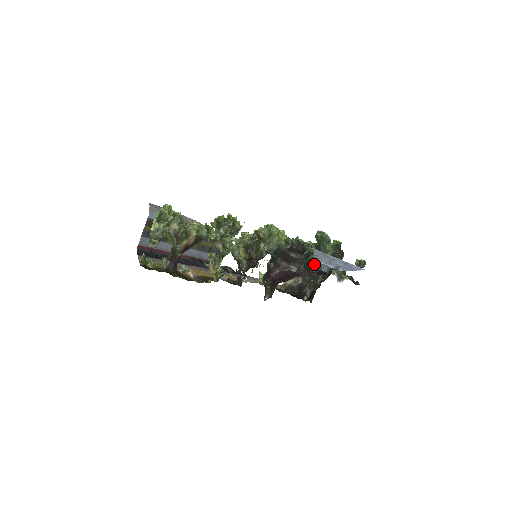
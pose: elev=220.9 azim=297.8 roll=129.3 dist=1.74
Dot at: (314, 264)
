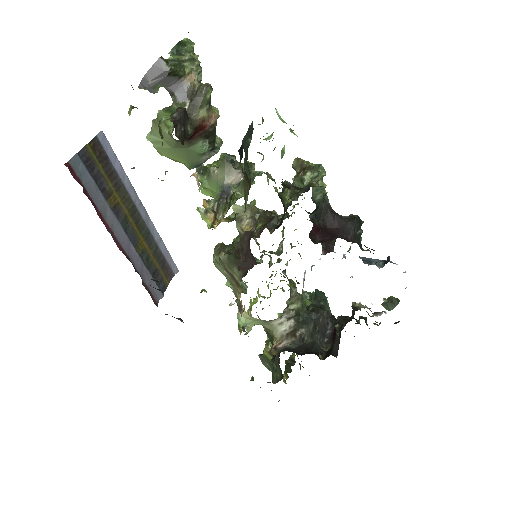
Dot at: occluded
